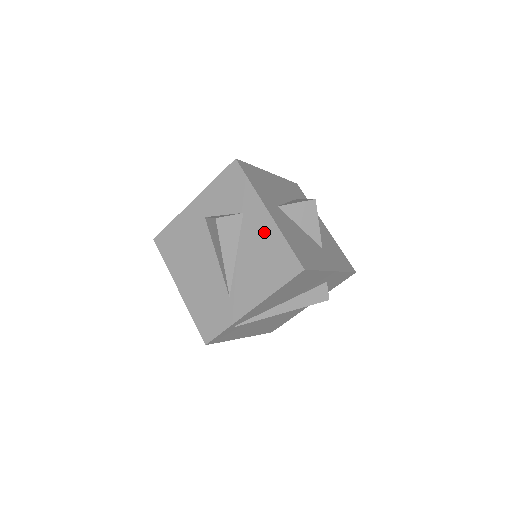
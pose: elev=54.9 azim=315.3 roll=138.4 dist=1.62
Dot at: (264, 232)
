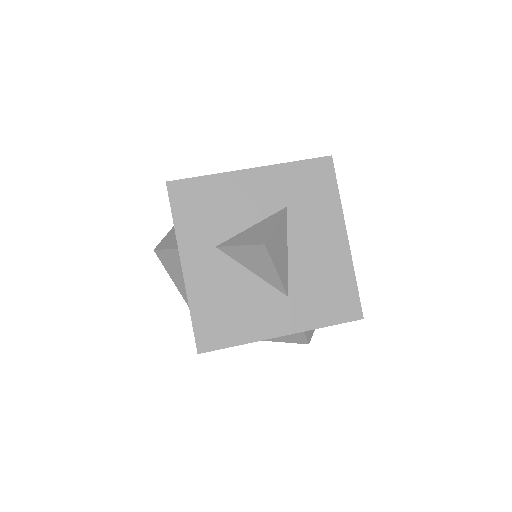
Dot at: occluded
